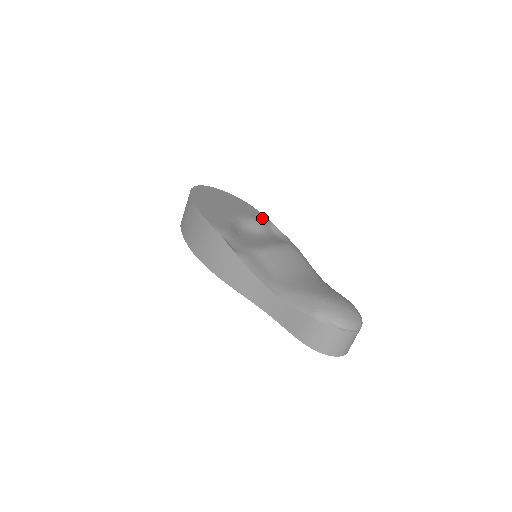
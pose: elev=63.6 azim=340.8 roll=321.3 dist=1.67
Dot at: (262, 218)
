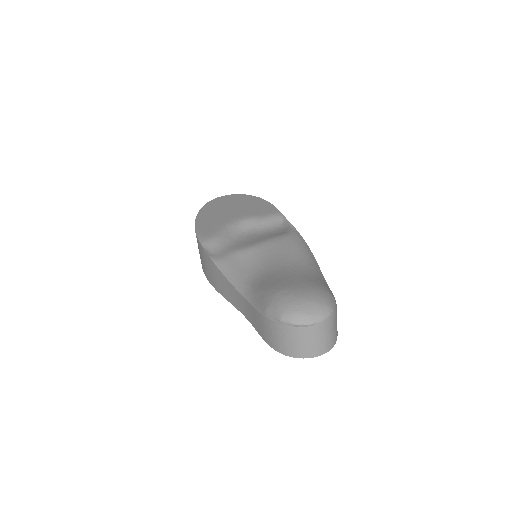
Dot at: (271, 213)
